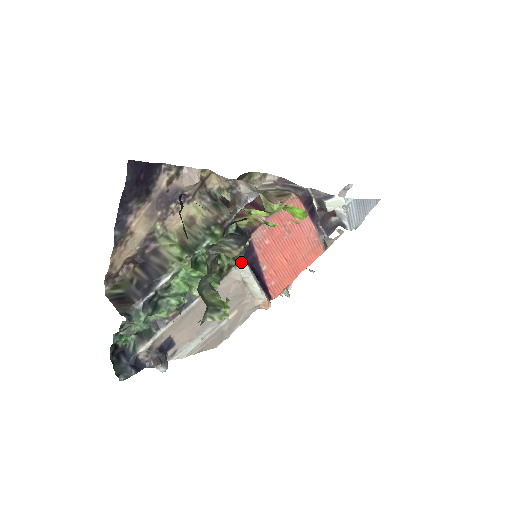
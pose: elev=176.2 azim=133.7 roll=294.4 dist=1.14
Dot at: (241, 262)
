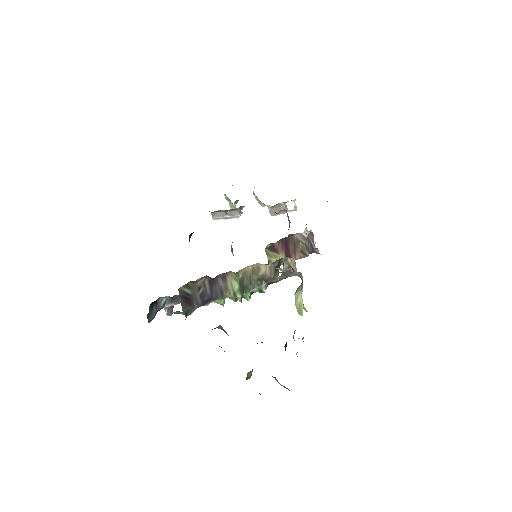
Dot at: occluded
